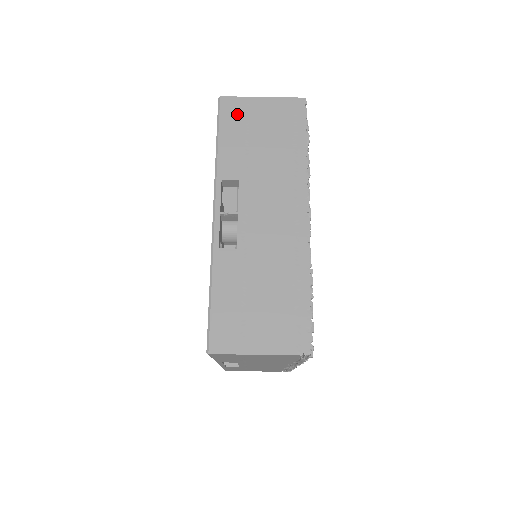
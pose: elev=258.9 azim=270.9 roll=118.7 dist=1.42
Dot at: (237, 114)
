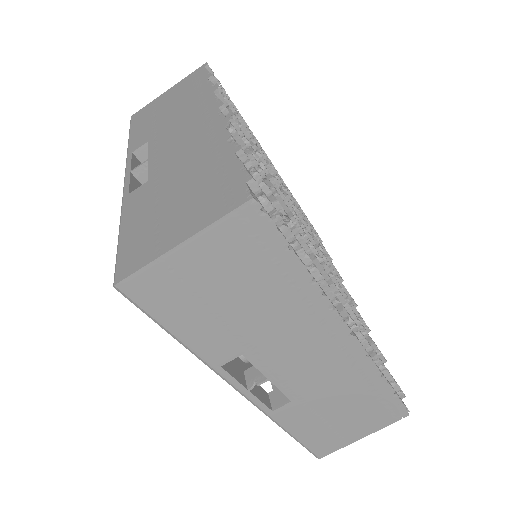
Dot at: (166, 292)
